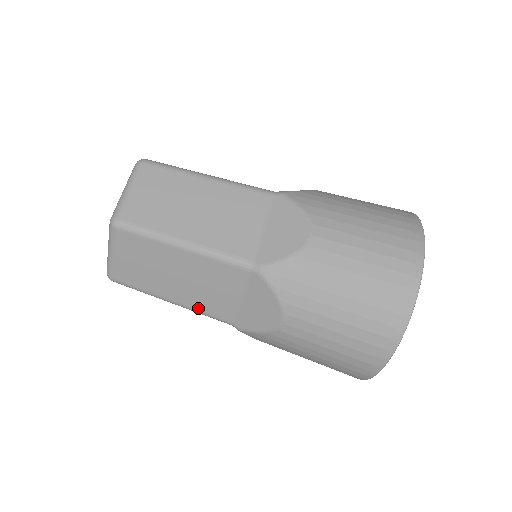
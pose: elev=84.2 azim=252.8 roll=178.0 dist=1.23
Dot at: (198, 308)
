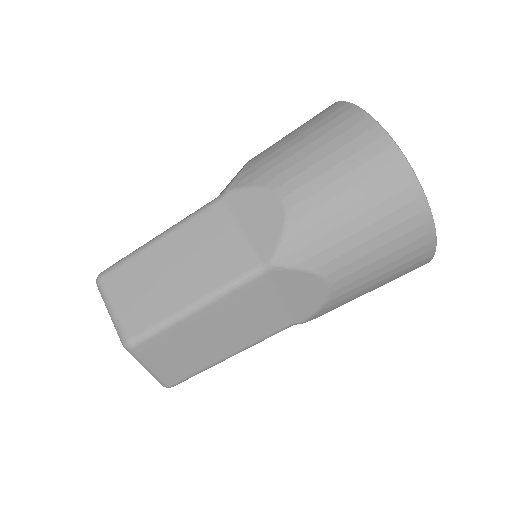
Dot at: (220, 283)
